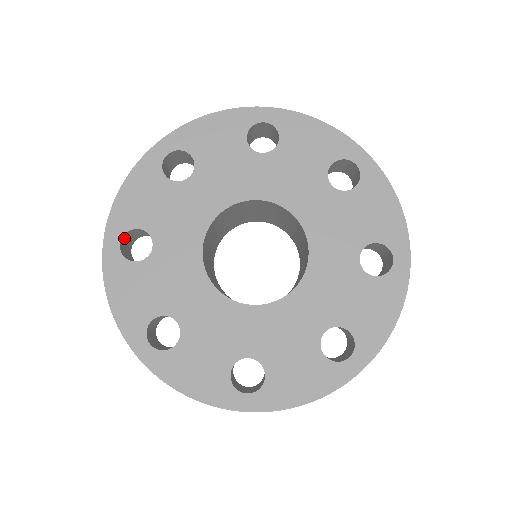
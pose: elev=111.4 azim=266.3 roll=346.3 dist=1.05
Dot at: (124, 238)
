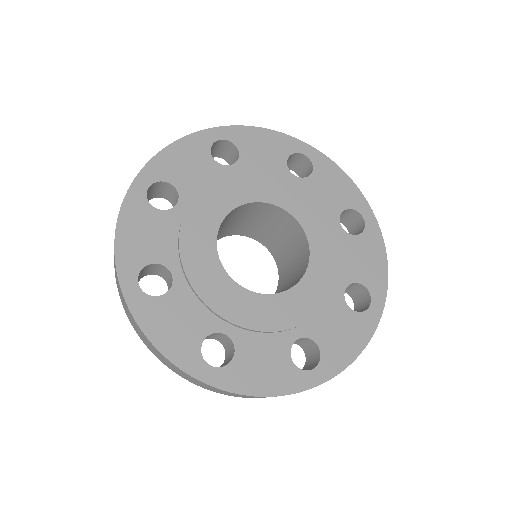
Dot at: (152, 186)
